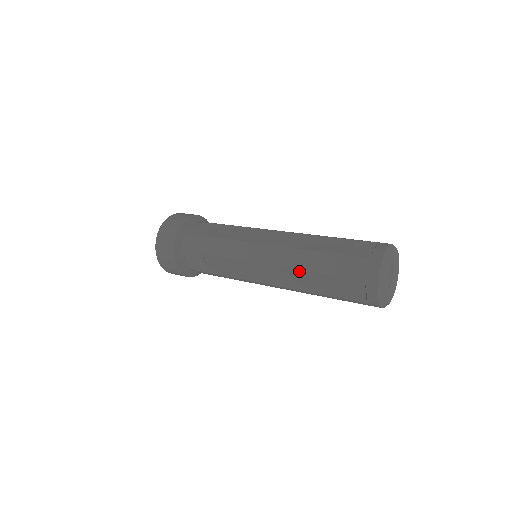
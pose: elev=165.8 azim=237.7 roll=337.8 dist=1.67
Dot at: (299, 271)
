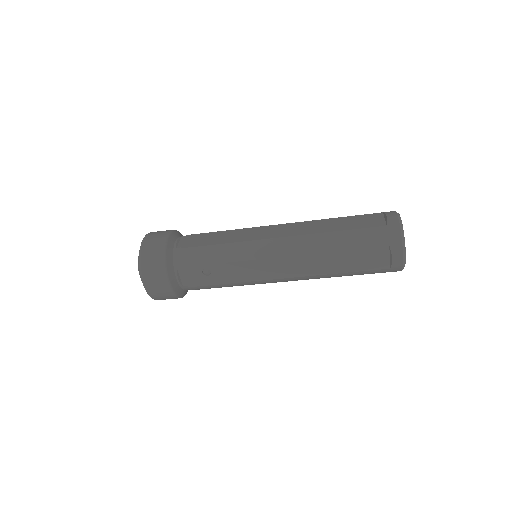
Dot at: (319, 255)
